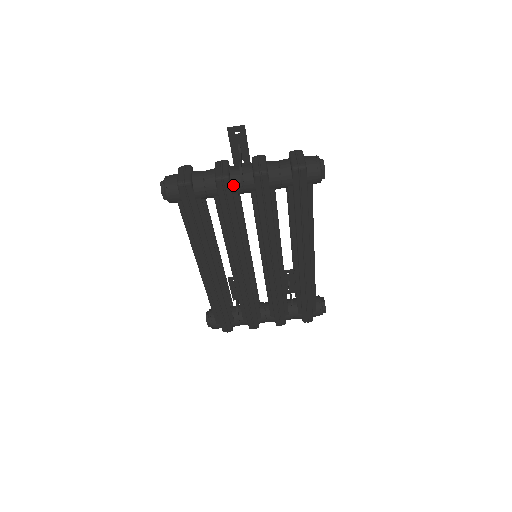
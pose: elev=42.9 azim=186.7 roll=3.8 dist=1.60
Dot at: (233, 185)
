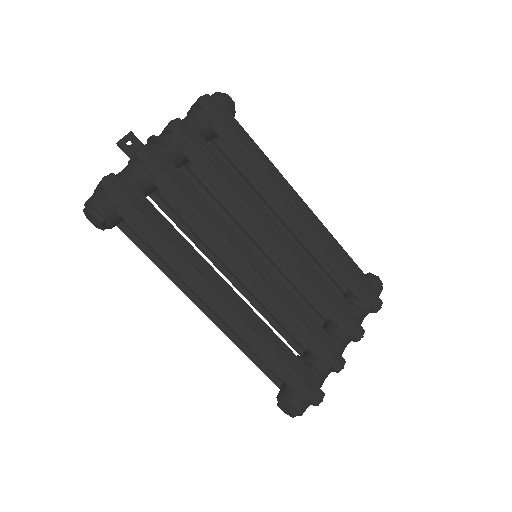
Dot at: (159, 153)
